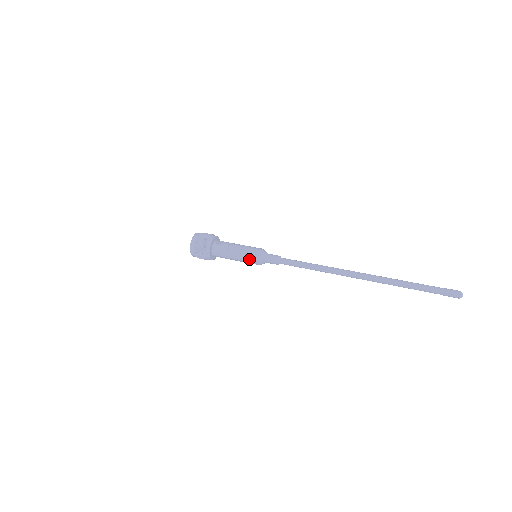
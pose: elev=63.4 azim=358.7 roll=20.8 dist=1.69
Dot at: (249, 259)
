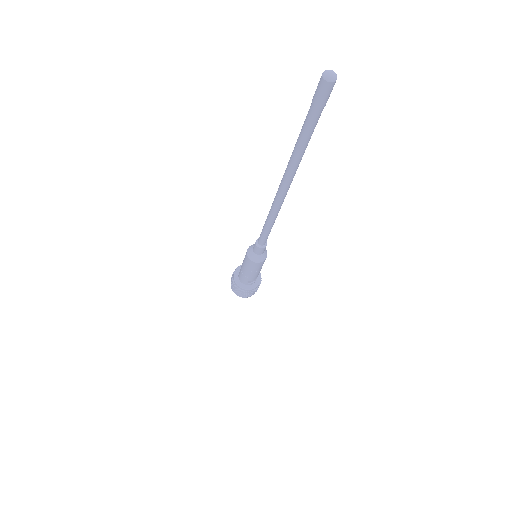
Dot at: (246, 262)
